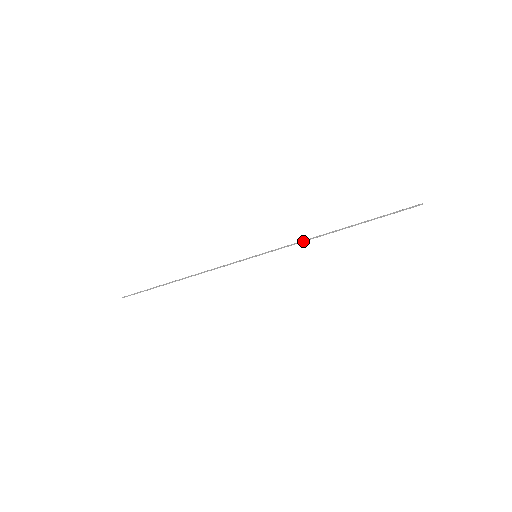
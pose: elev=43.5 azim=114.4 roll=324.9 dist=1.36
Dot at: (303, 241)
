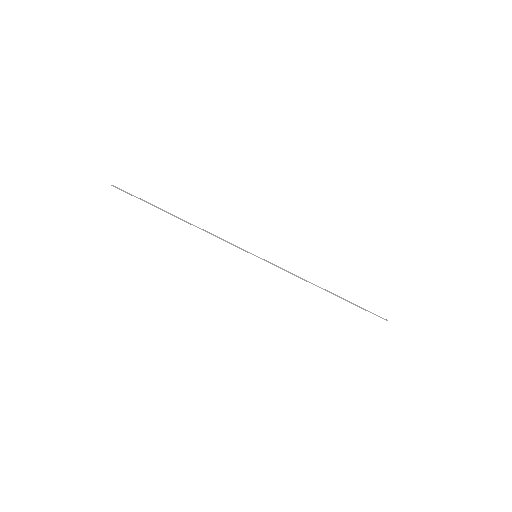
Dot at: (298, 276)
